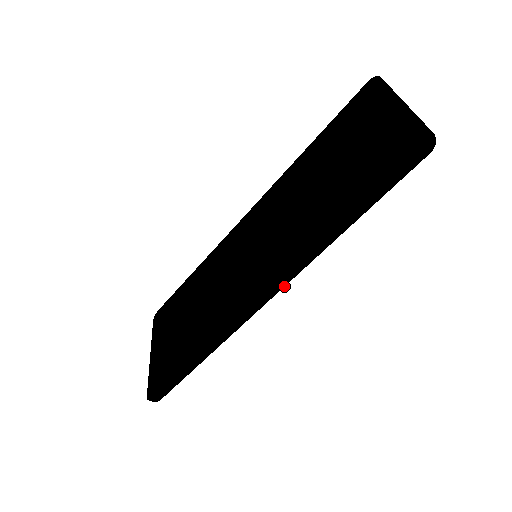
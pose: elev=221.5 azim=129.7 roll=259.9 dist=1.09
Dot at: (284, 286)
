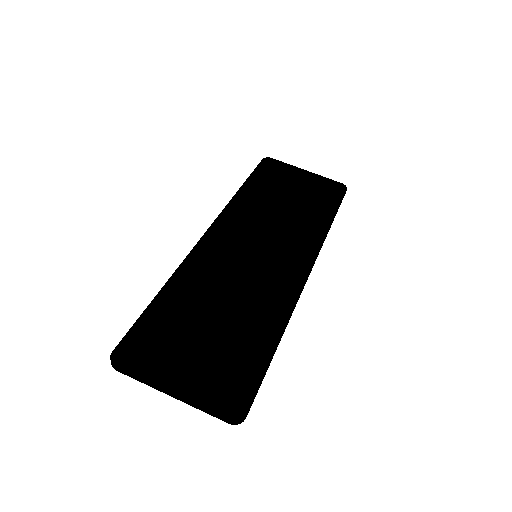
Dot at: occluded
